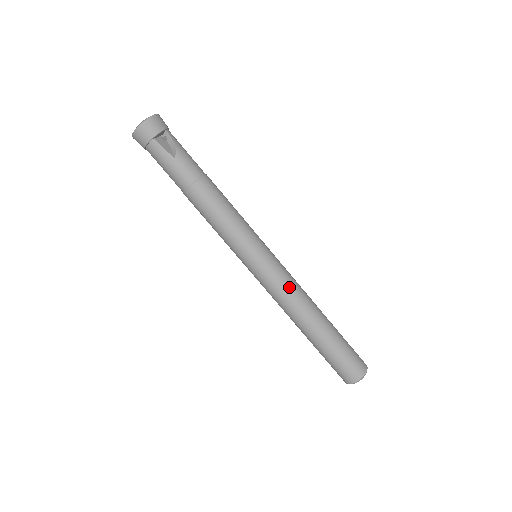
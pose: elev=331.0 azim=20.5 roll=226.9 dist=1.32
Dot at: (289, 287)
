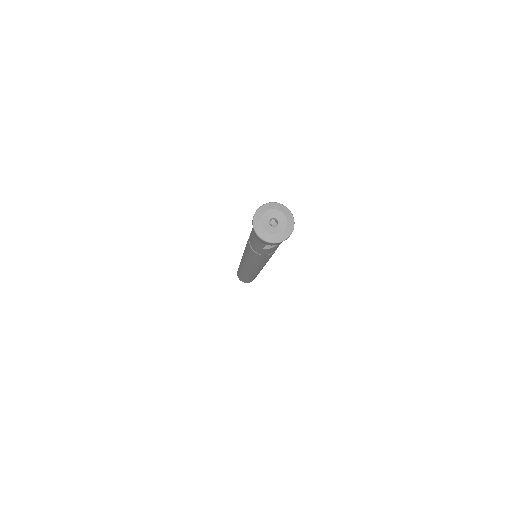
Dot at: (253, 273)
